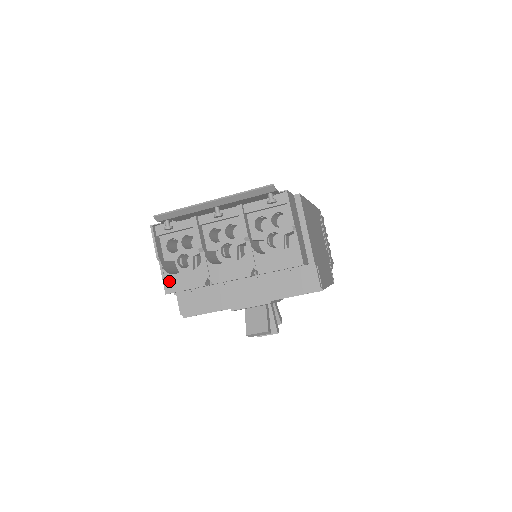
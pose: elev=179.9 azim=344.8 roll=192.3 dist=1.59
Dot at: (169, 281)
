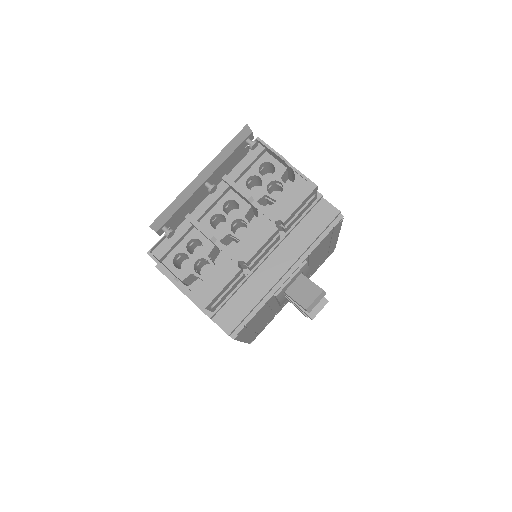
Dot at: (200, 293)
